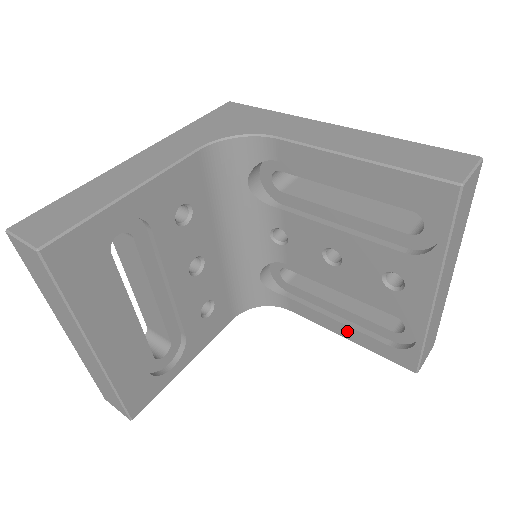
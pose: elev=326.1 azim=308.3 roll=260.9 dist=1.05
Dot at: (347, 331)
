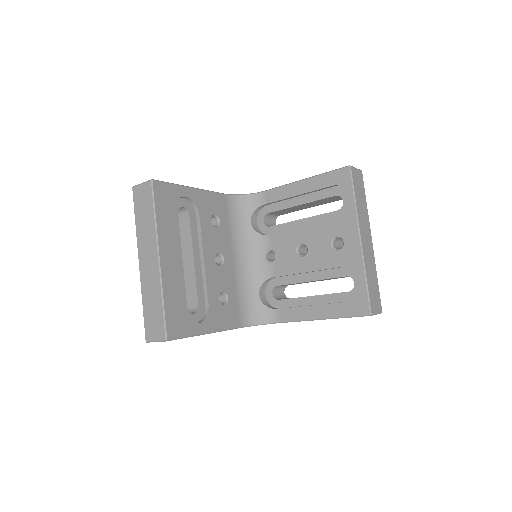
Dot at: (321, 310)
